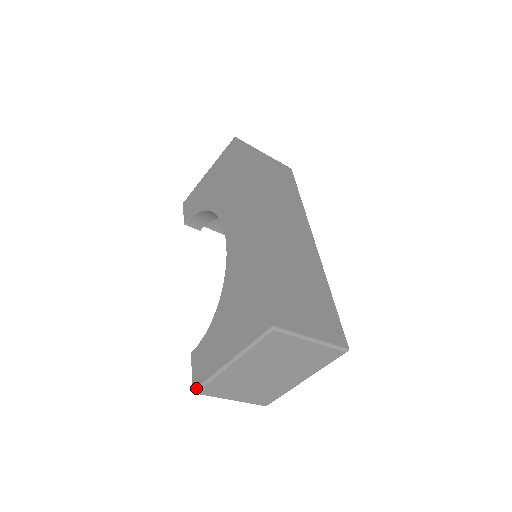
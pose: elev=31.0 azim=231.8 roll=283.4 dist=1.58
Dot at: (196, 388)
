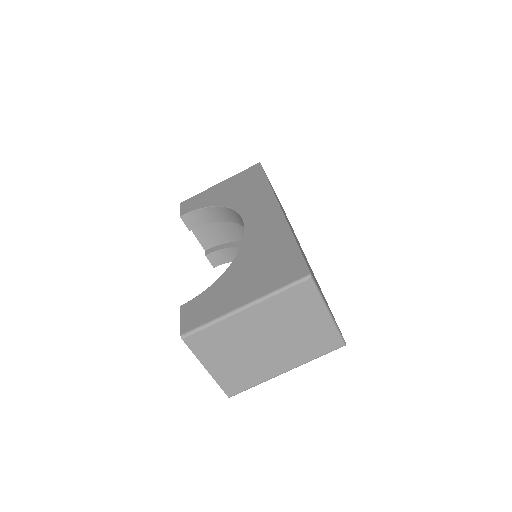
Dot at: (186, 332)
